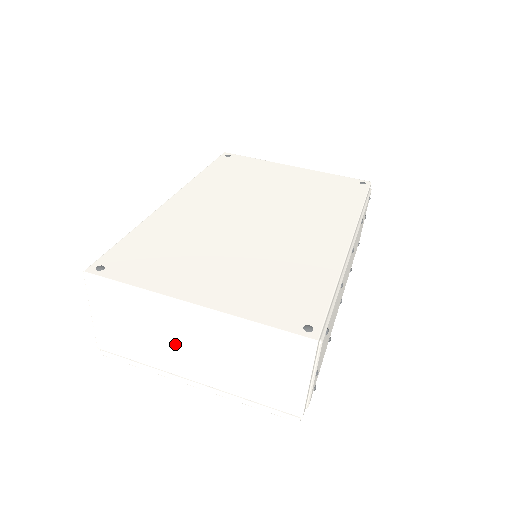
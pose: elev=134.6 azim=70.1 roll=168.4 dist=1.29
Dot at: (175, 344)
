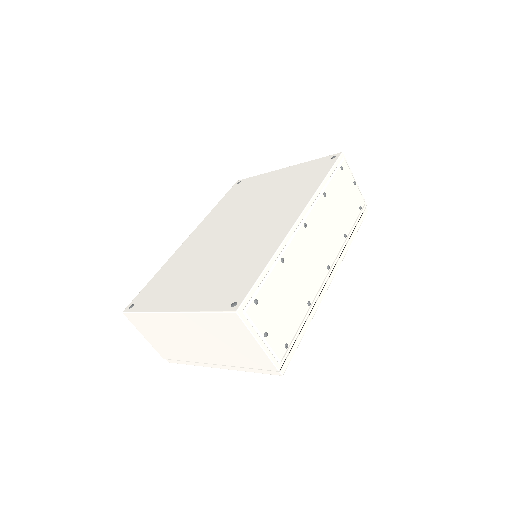
Dot at: (187, 342)
